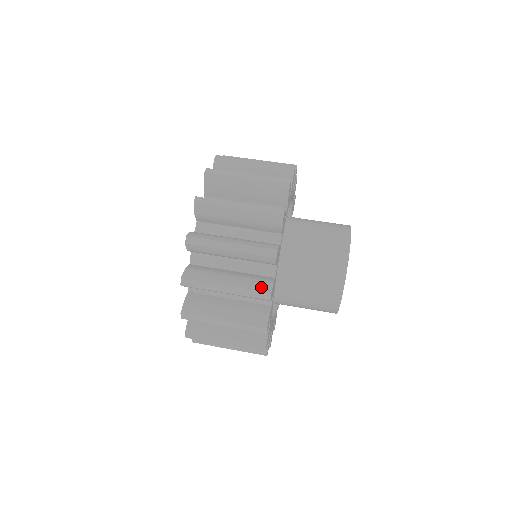
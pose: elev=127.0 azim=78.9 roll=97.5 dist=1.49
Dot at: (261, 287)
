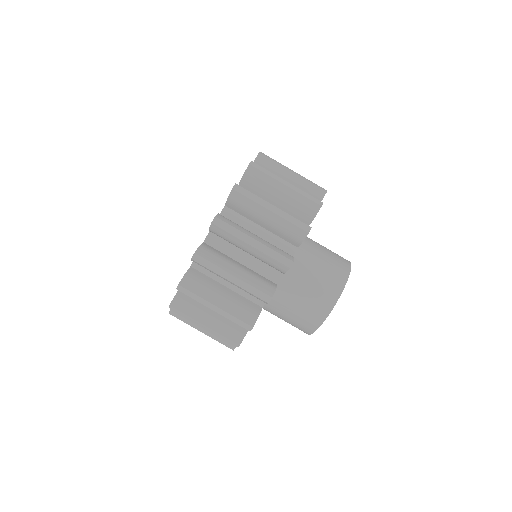
Dot at: (233, 337)
